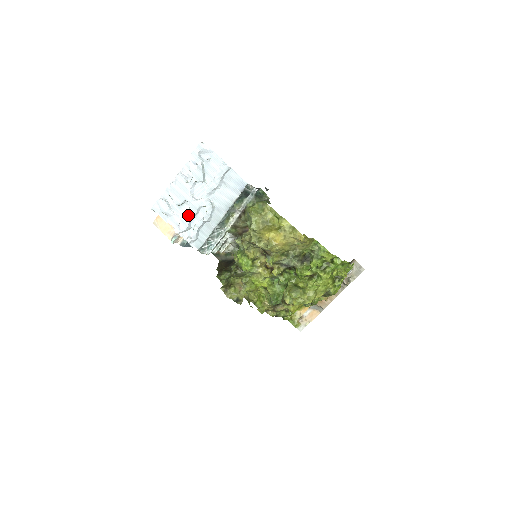
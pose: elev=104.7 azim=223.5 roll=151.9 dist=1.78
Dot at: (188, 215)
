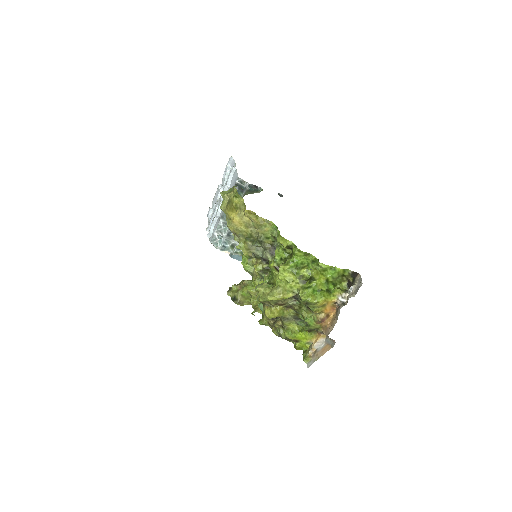
Dot at: (213, 214)
